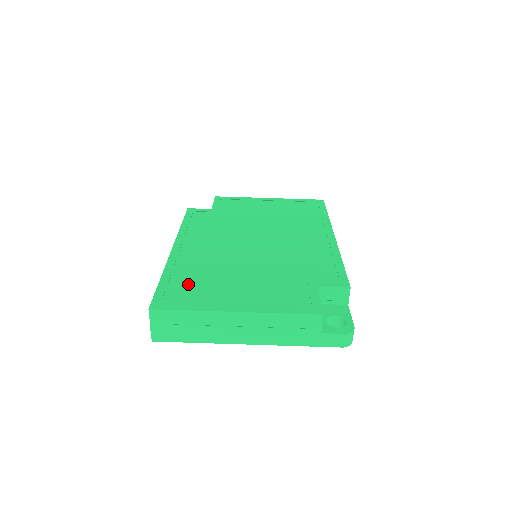
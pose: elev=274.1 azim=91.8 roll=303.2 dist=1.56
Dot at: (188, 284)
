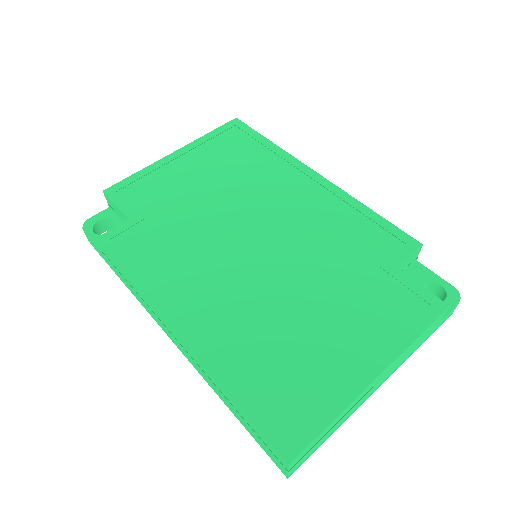
Dot at: (275, 378)
